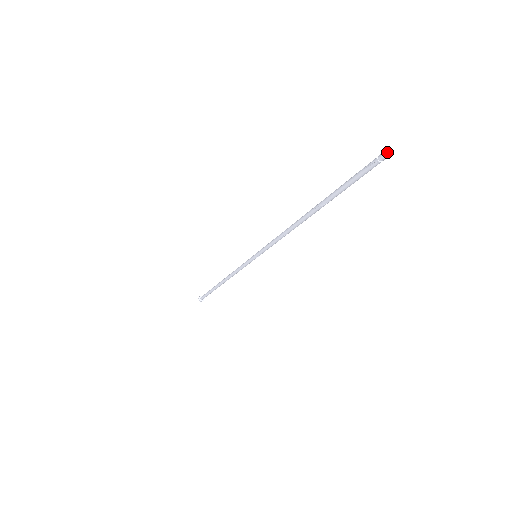
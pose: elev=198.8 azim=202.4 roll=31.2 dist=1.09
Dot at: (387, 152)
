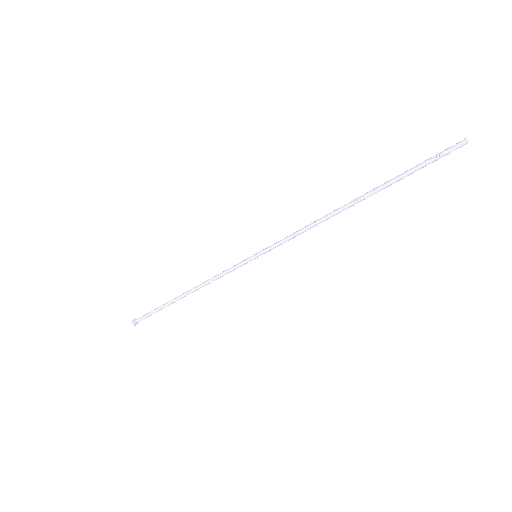
Dot at: (467, 141)
